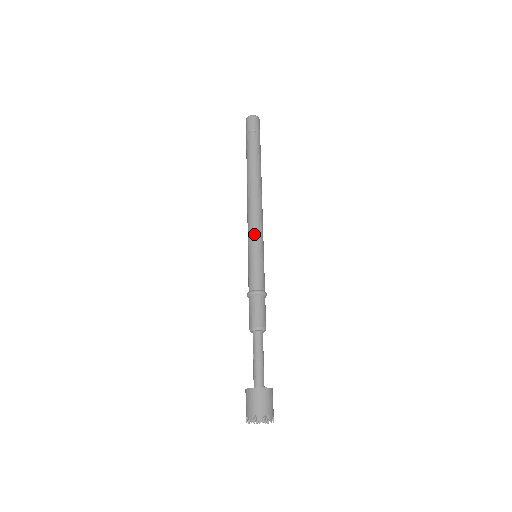
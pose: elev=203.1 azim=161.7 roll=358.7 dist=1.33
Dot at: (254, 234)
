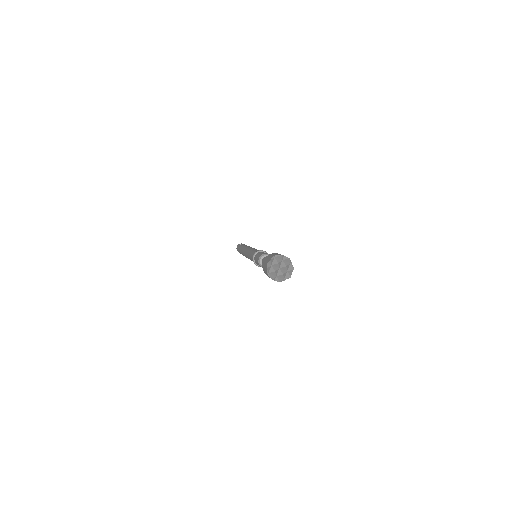
Dot at: (248, 252)
